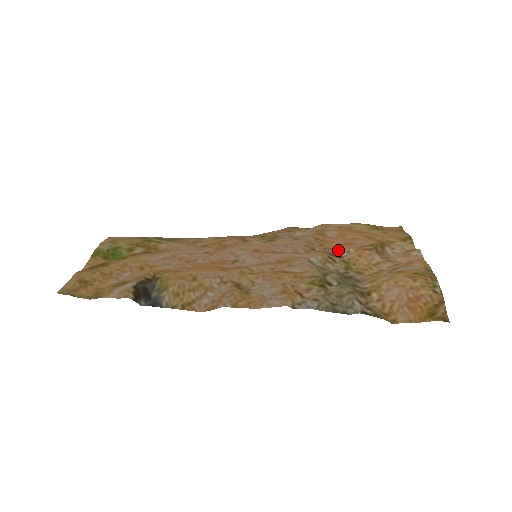
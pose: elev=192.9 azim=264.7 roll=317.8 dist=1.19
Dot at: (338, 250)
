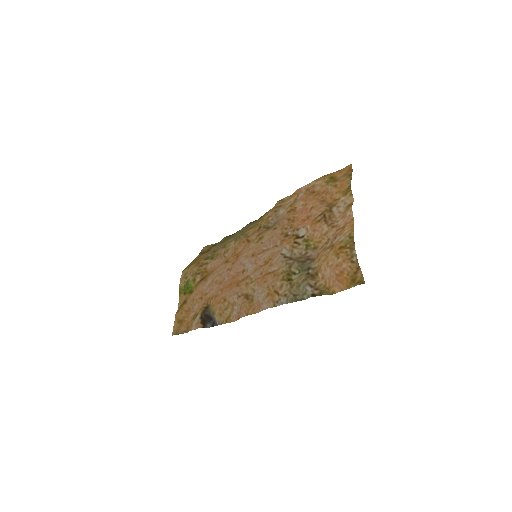
Dot at: (301, 229)
